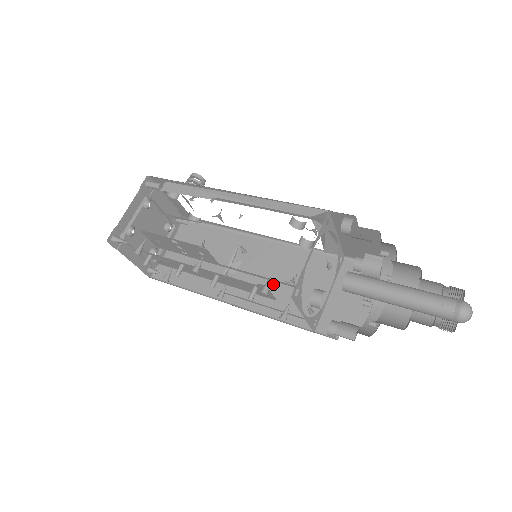
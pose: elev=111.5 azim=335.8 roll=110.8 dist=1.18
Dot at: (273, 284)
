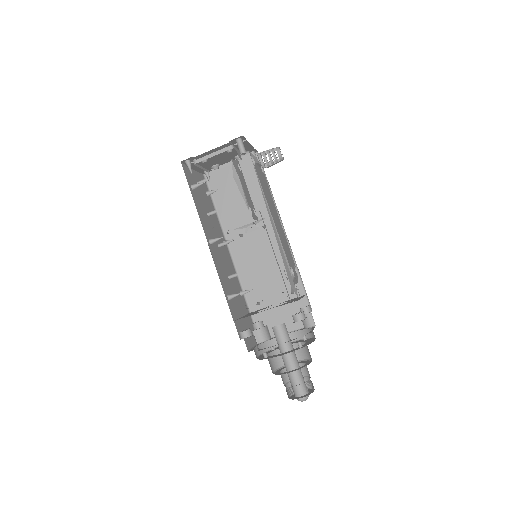
Dot at: (259, 264)
